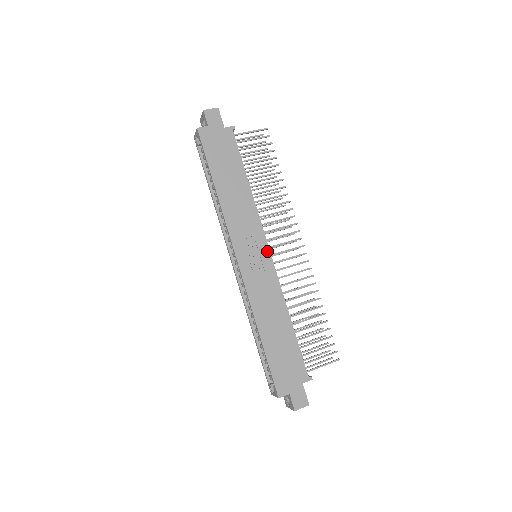
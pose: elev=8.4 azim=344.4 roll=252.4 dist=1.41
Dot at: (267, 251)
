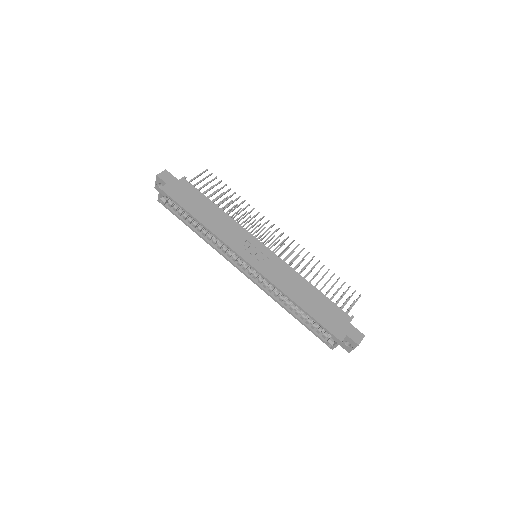
Dot at: (263, 246)
